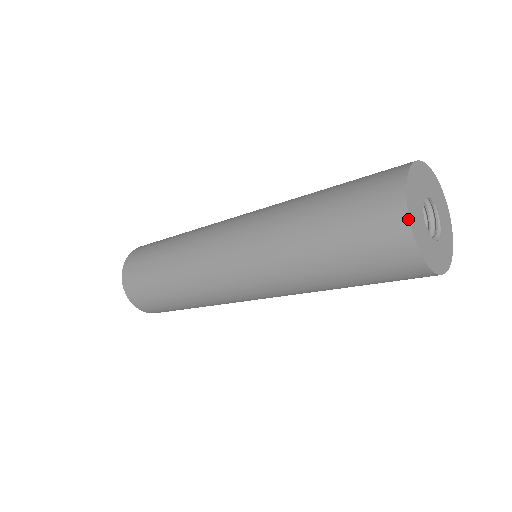
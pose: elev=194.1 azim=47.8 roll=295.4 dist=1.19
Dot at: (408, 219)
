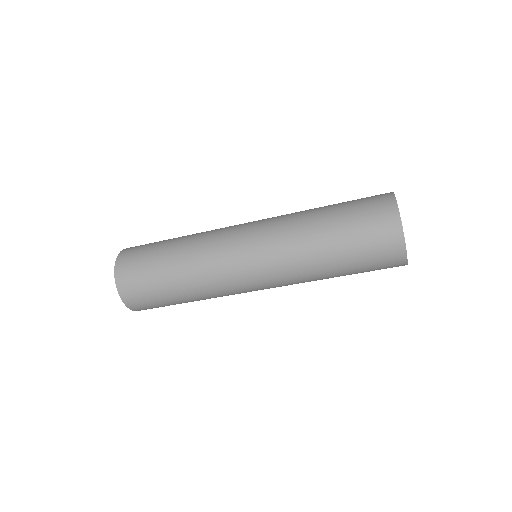
Dot at: (403, 232)
